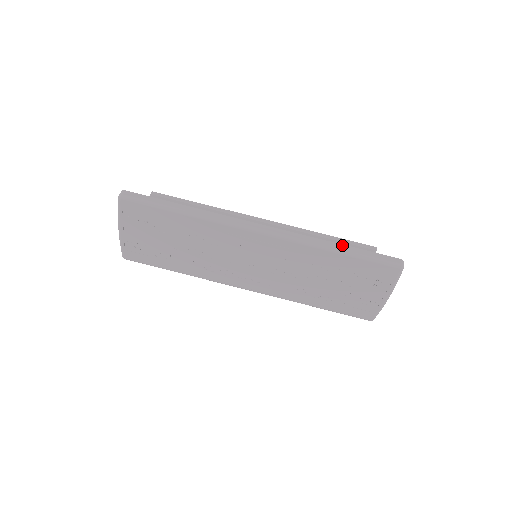
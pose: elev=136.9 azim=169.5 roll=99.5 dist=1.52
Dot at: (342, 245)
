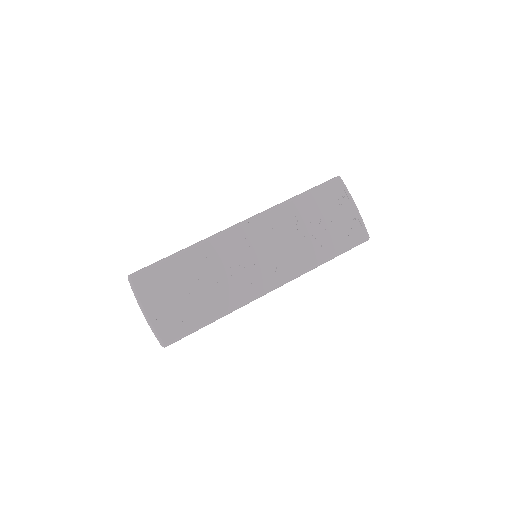
Dot at: occluded
